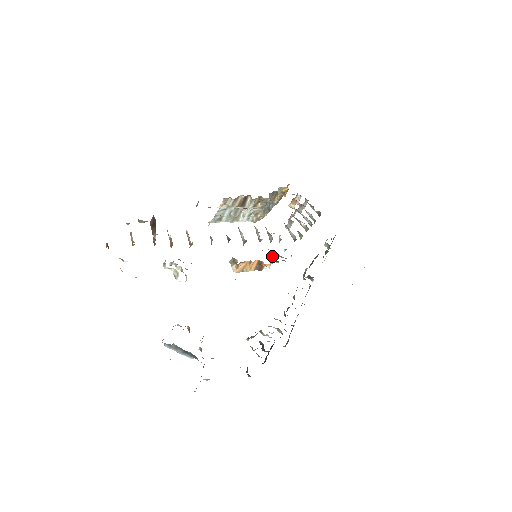
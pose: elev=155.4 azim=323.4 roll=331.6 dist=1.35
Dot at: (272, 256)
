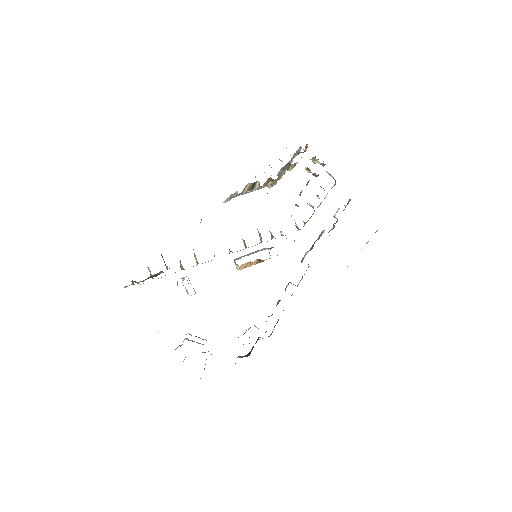
Dot at: occluded
